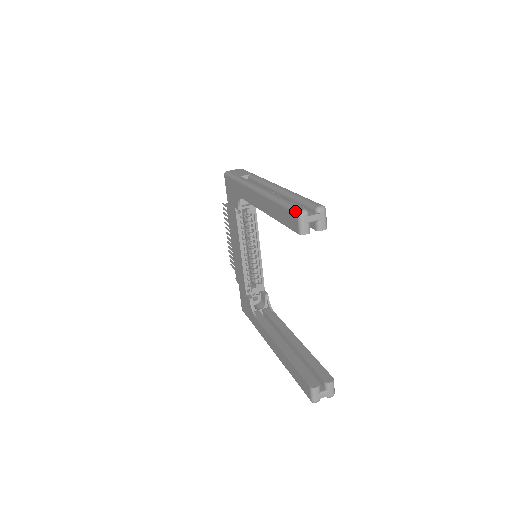
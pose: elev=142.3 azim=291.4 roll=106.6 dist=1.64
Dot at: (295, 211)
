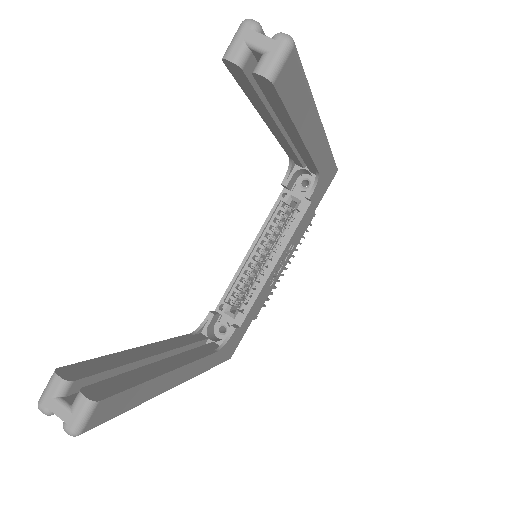
Dot at: occluded
